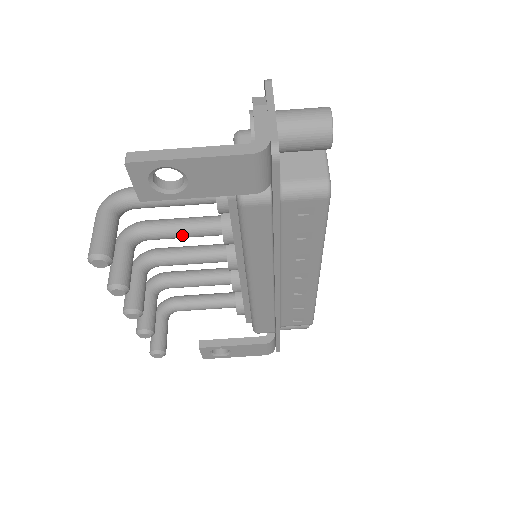
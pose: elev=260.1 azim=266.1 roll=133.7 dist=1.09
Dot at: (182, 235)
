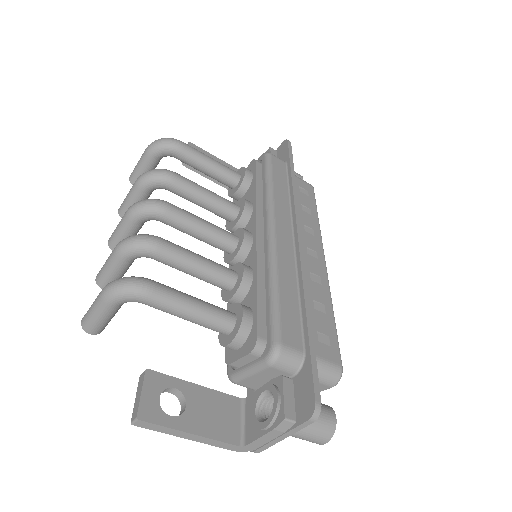
Dot at: occluded
